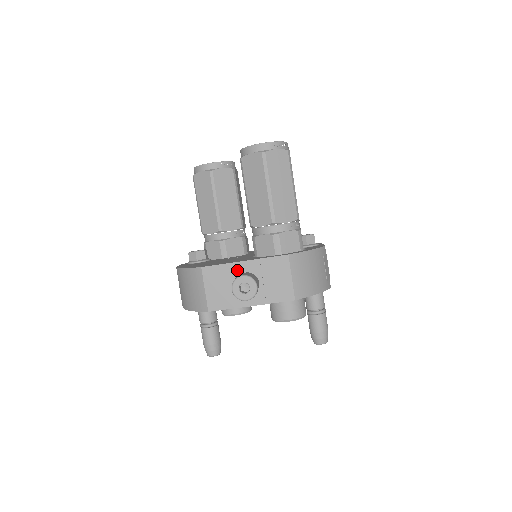
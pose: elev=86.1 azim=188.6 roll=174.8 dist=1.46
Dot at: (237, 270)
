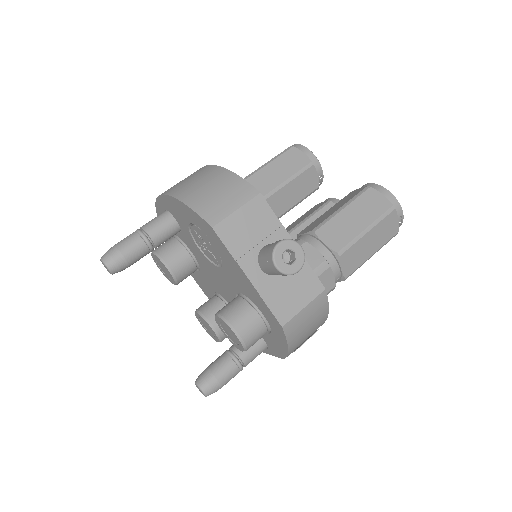
Dot at: (280, 238)
